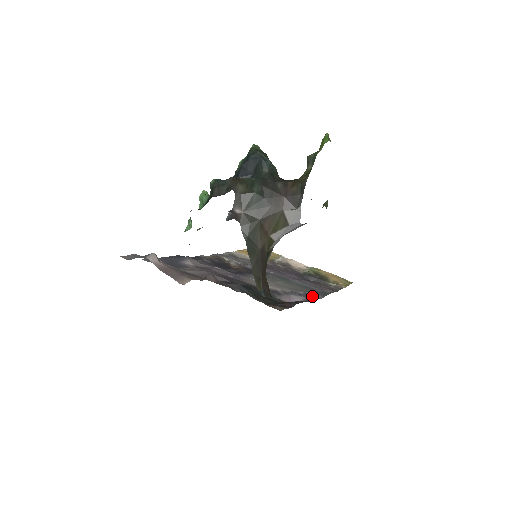
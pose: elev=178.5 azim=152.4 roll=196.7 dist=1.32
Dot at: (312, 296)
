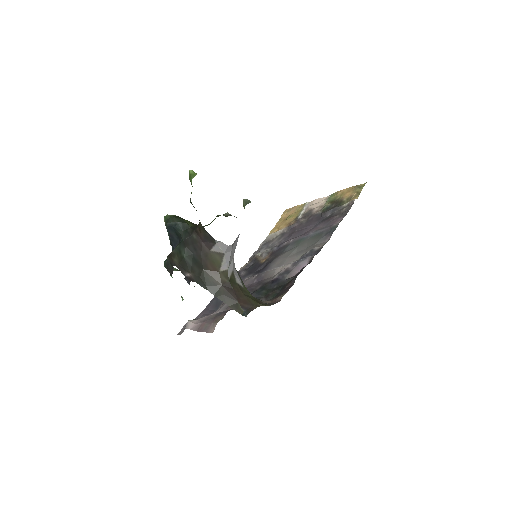
Dot at: (318, 247)
